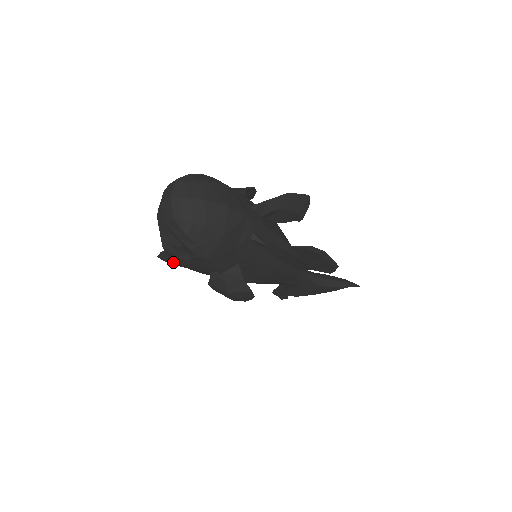
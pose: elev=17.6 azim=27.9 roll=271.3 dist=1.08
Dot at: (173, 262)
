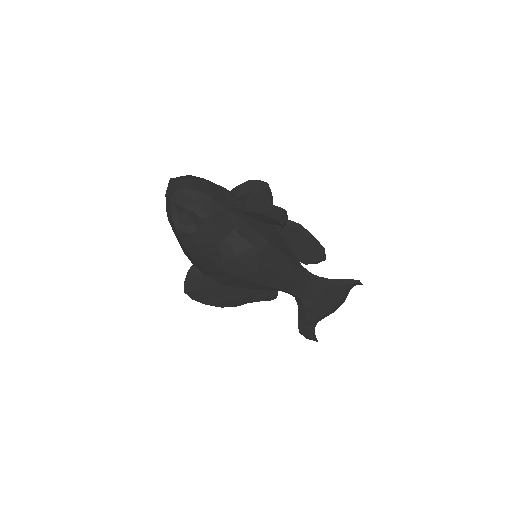
Dot at: (198, 294)
